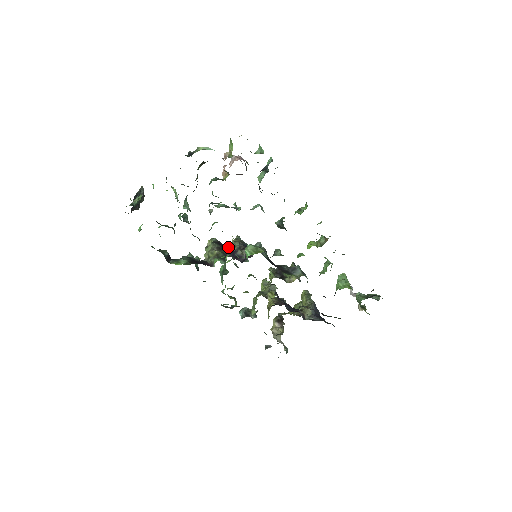
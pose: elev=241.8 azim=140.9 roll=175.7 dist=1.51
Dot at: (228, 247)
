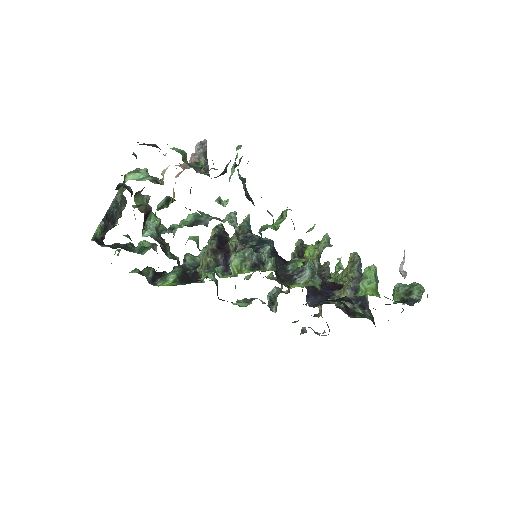
Dot at: (226, 245)
